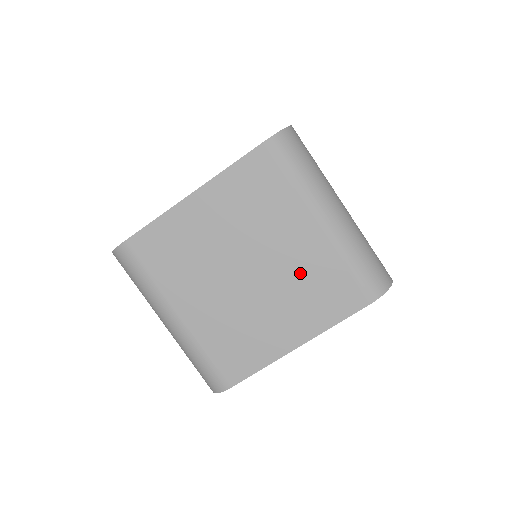
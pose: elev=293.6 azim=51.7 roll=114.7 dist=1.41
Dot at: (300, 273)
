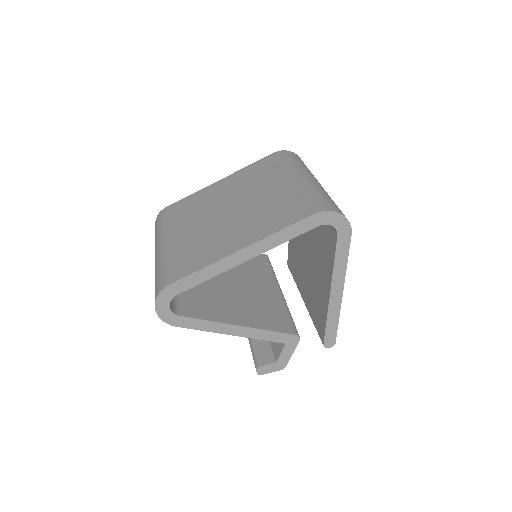
Dot at: (266, 205)
